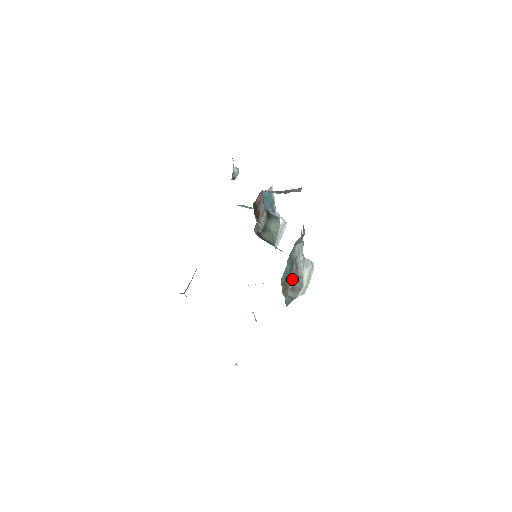
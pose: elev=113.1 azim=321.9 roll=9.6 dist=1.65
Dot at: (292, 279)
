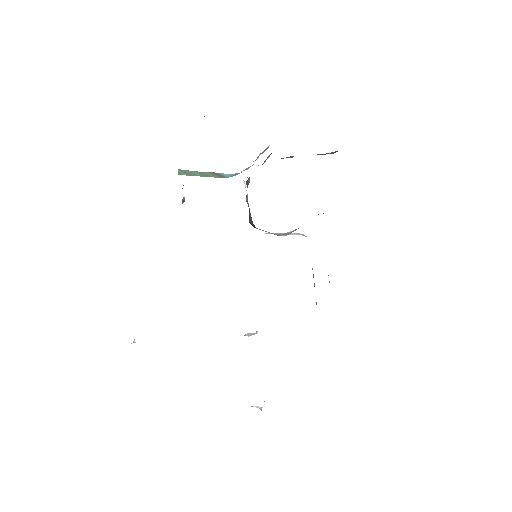
Dot at: occluded
